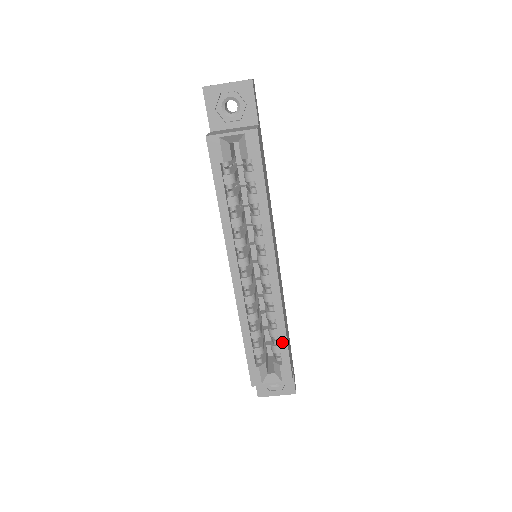
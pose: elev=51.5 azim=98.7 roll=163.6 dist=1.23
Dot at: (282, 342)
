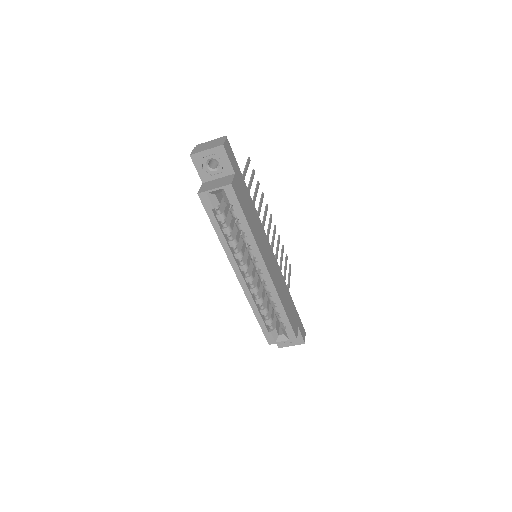
Dot at: (283, 315)
